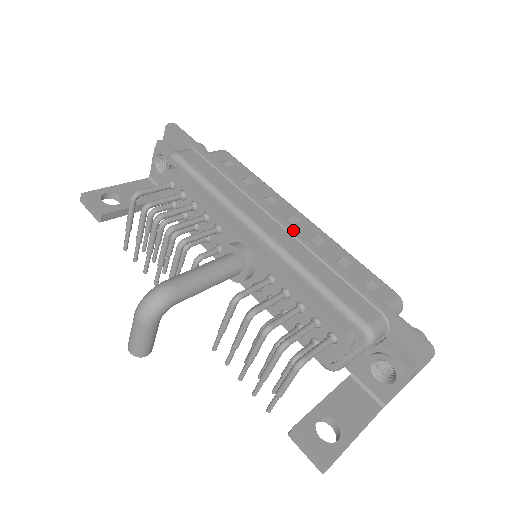
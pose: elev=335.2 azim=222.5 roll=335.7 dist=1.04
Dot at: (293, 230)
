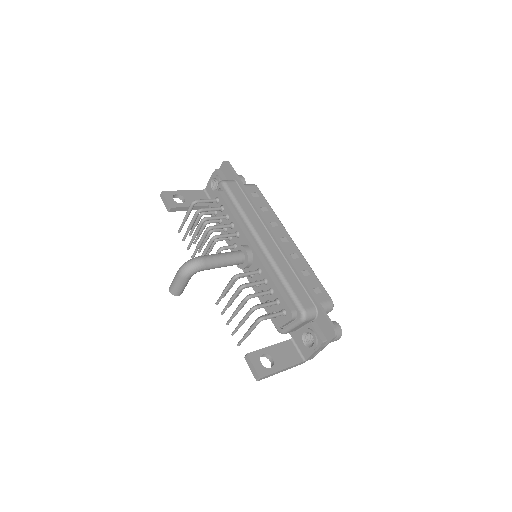
Dot at: (280, 246)
